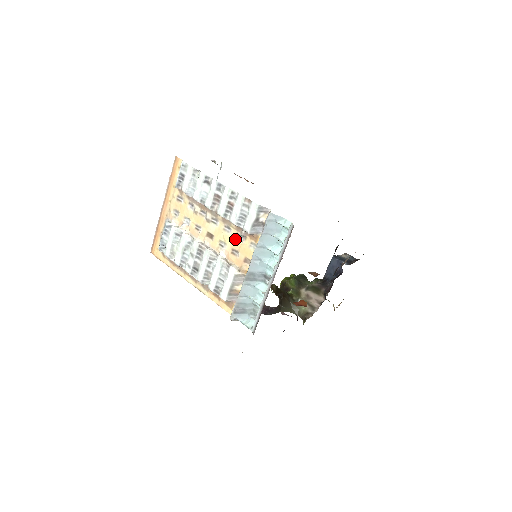
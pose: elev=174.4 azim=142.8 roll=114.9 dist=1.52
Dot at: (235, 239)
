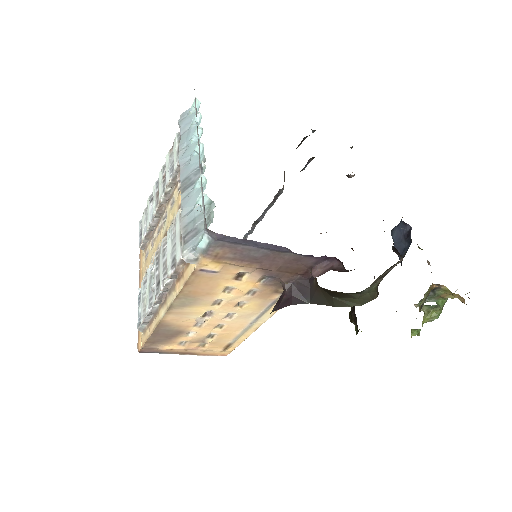
Dot at: (177, 196)
